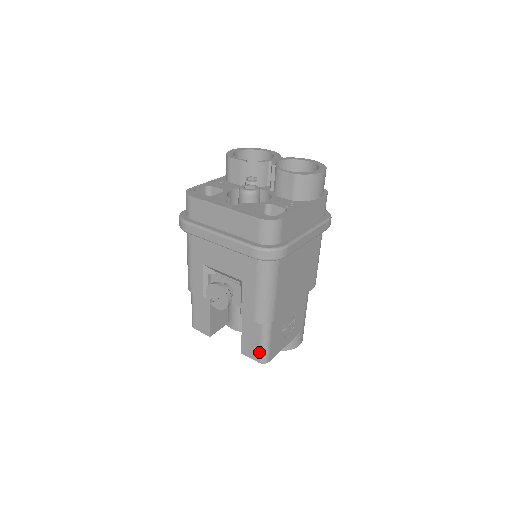
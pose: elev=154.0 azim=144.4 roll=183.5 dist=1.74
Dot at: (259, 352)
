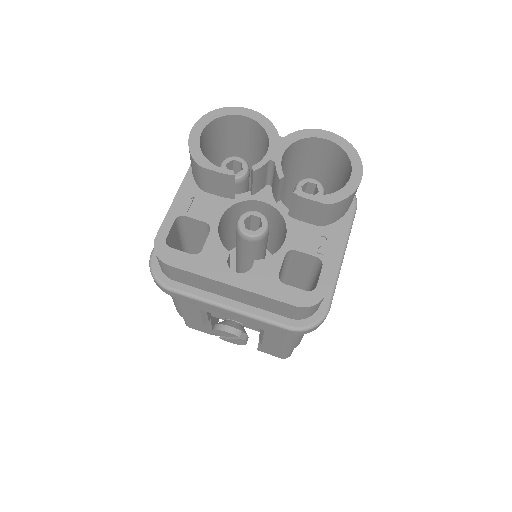
Dot at: (282, 355)
